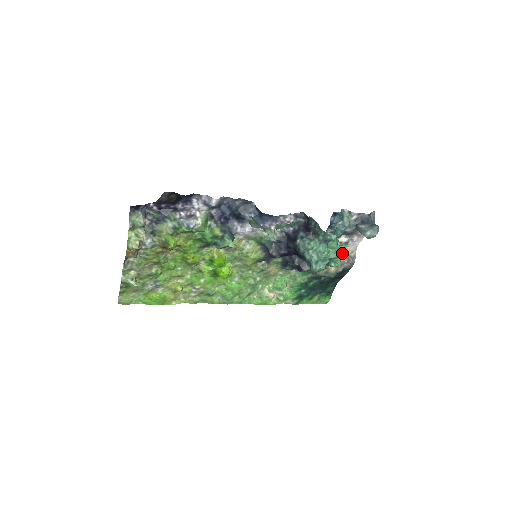
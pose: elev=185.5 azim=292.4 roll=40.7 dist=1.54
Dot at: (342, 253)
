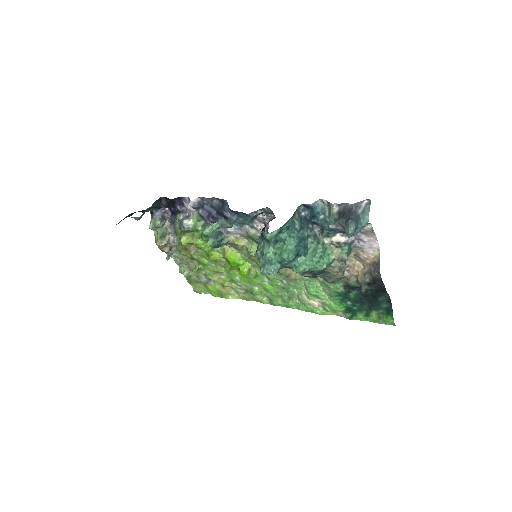
Dot at: (284, 255)
